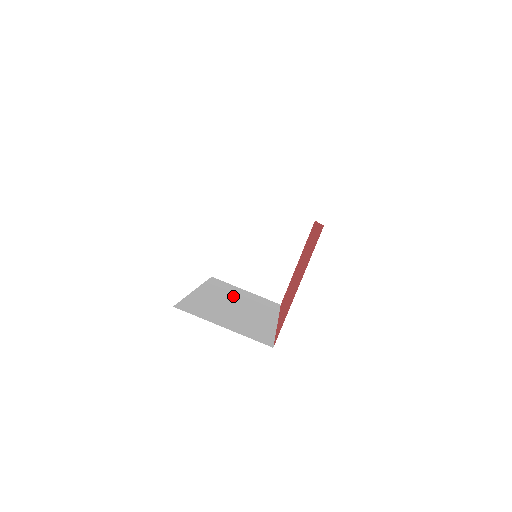
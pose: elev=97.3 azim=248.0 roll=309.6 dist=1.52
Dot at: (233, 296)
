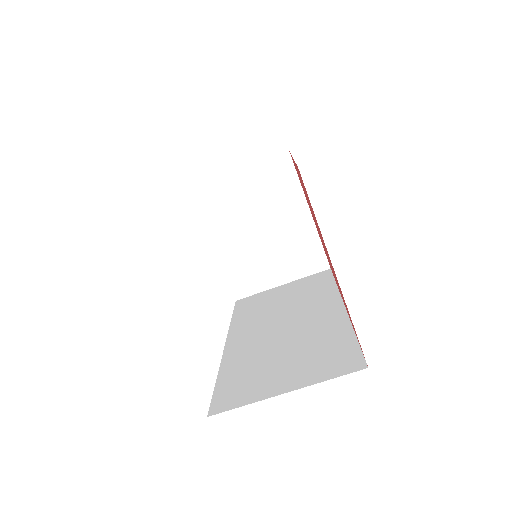
Dot at: (272, 311)
